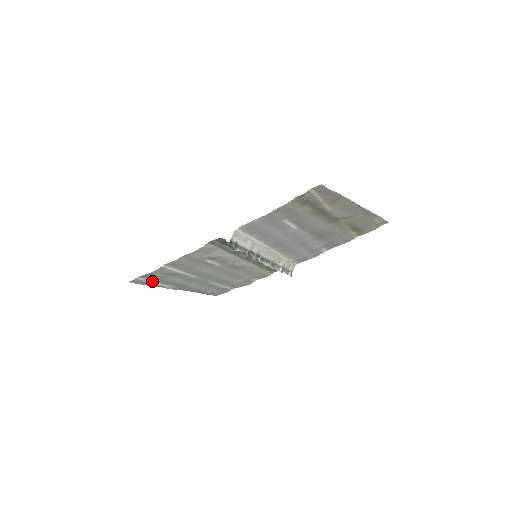
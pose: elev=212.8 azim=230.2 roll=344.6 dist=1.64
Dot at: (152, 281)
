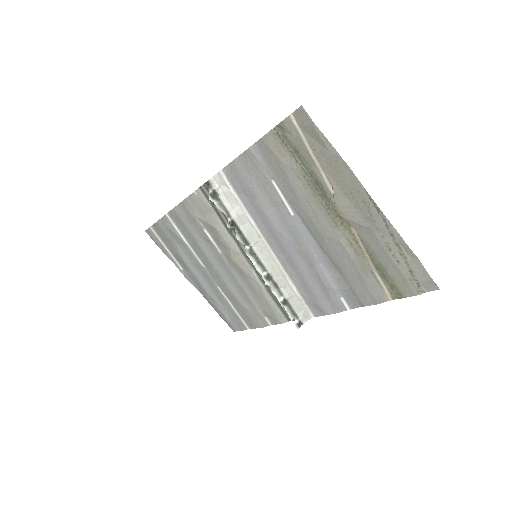
Dot at: (166, 246)
